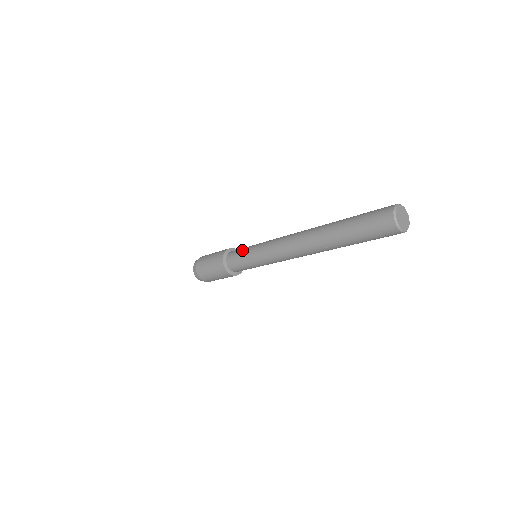
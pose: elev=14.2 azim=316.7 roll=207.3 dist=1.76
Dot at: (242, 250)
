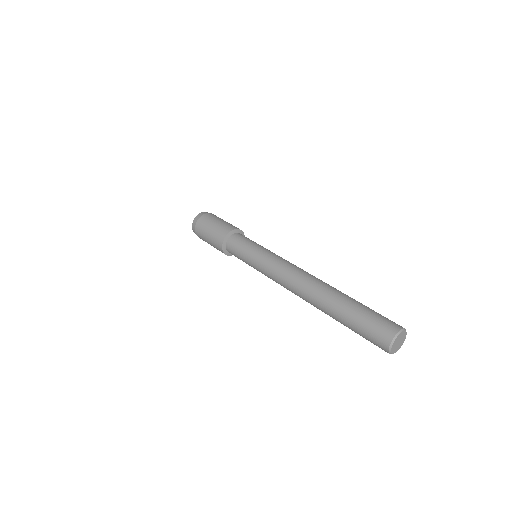
Dot at: (244, 246)
